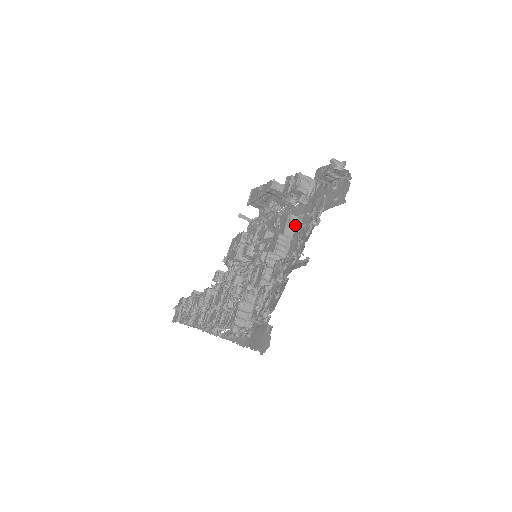
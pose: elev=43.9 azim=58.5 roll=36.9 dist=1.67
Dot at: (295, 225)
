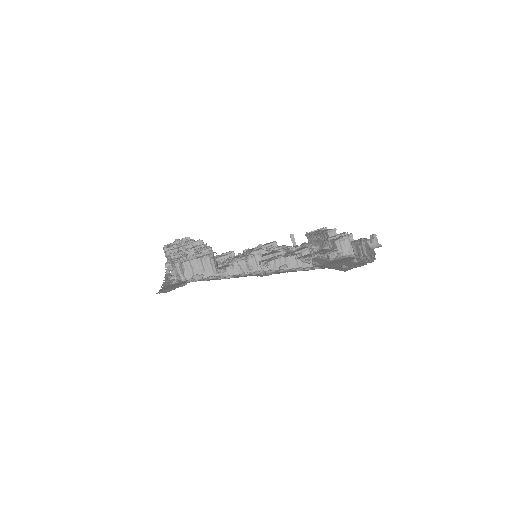
Dot at: occluded
